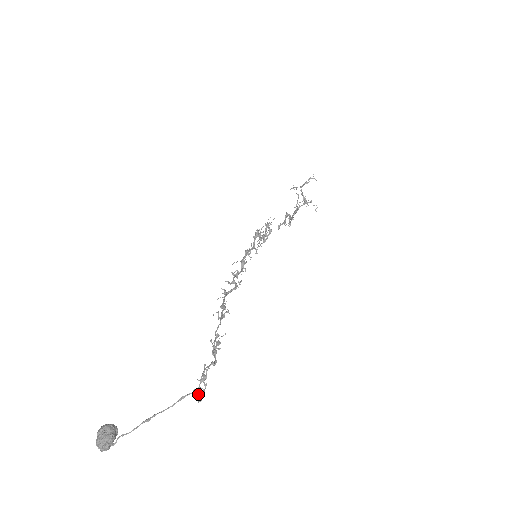
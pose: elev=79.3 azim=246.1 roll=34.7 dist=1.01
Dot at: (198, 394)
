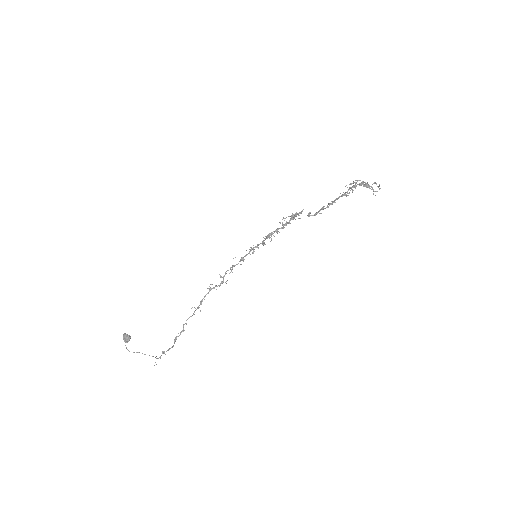
Dot at: occluded
